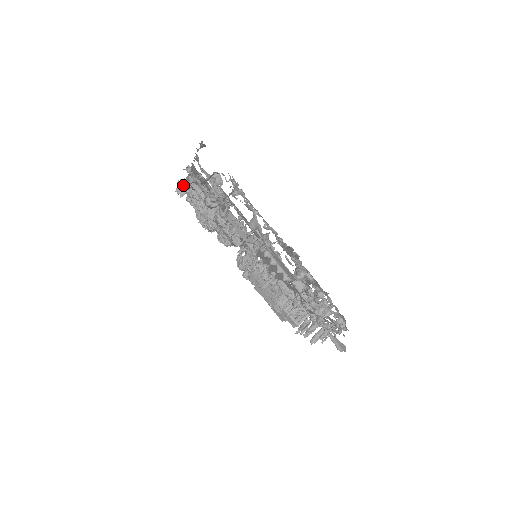
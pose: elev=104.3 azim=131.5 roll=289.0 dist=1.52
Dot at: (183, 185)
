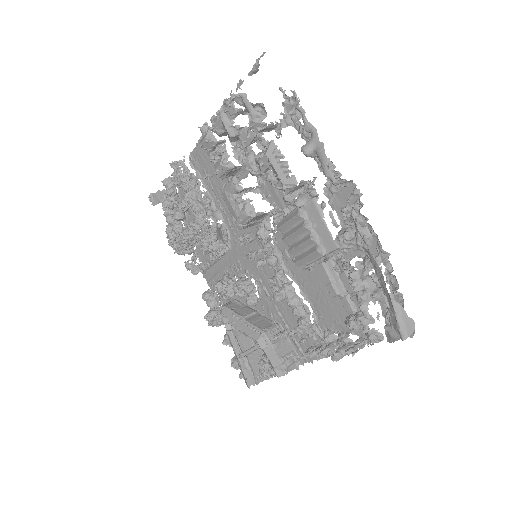
Dot at: (177, 167)
